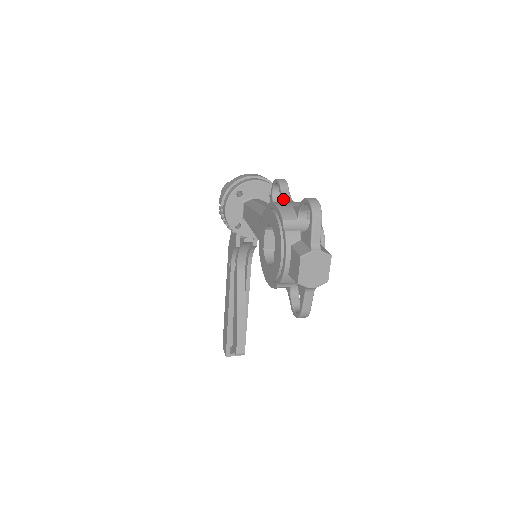
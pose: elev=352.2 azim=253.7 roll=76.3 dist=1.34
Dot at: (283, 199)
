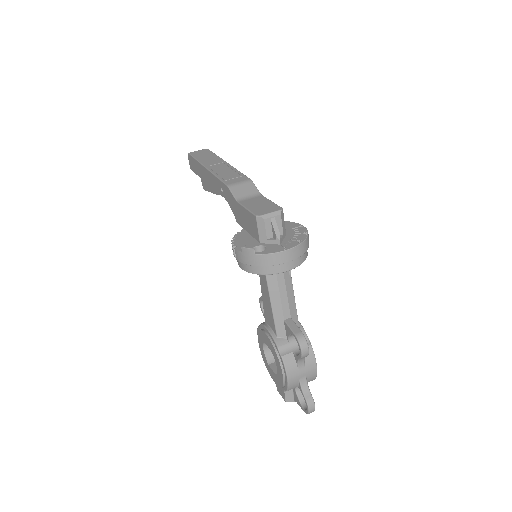
Dot at: (297, 363)
